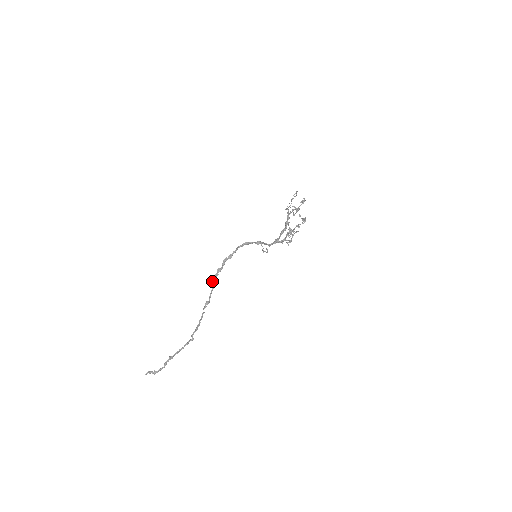
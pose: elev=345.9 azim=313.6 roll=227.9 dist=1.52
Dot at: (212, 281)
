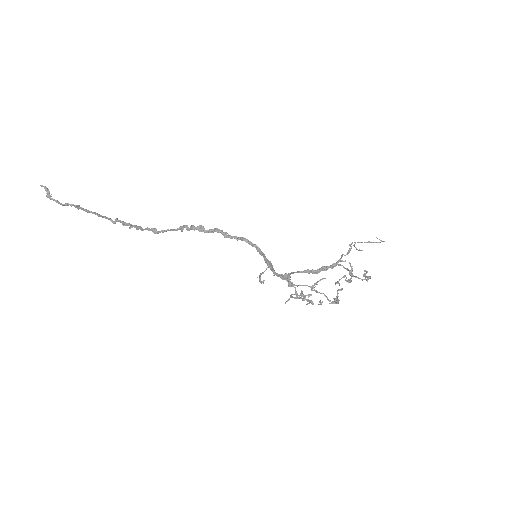
Dot at: occluded
